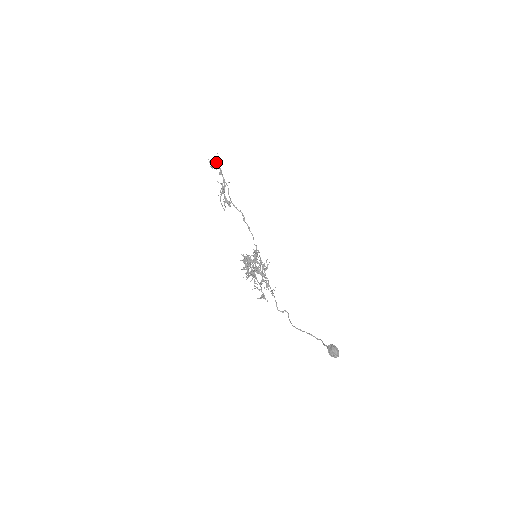
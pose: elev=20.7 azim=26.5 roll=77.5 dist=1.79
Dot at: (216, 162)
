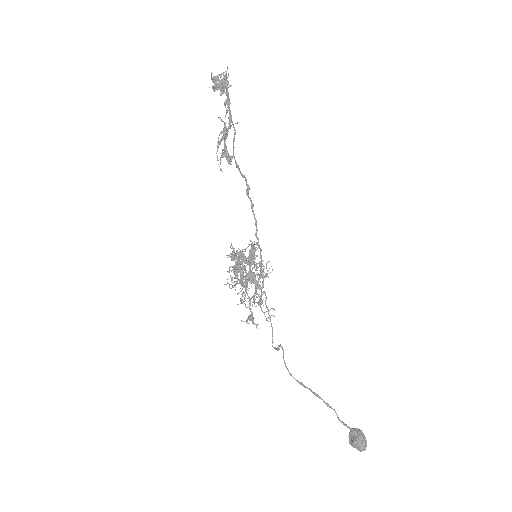
Dot at: (224, 82)
